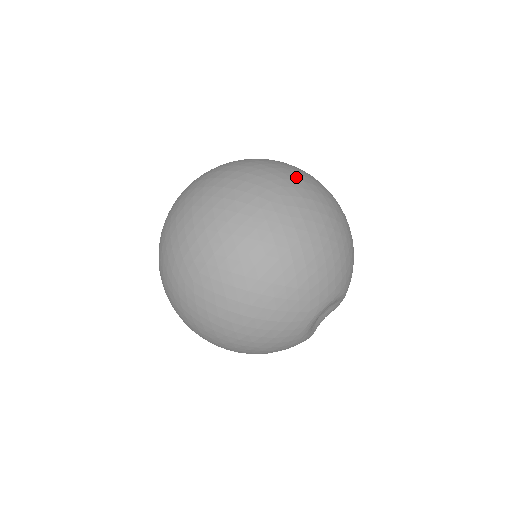
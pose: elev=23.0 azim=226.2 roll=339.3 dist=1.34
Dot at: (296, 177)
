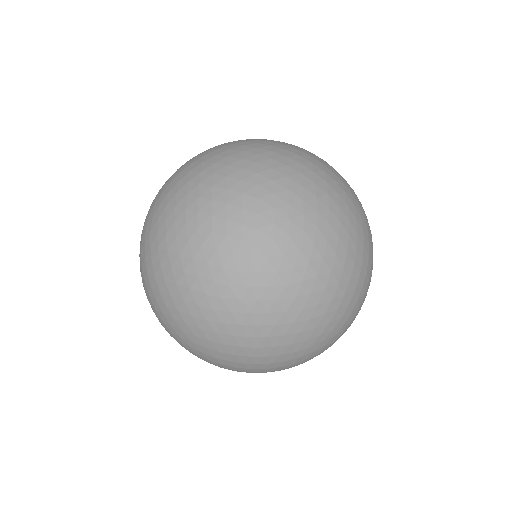
Dot at: (215, 338)
